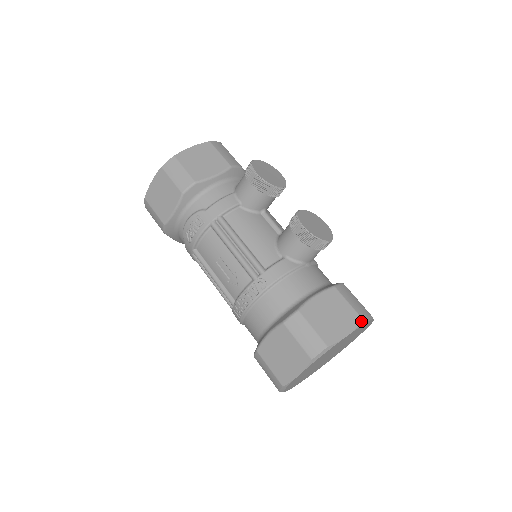
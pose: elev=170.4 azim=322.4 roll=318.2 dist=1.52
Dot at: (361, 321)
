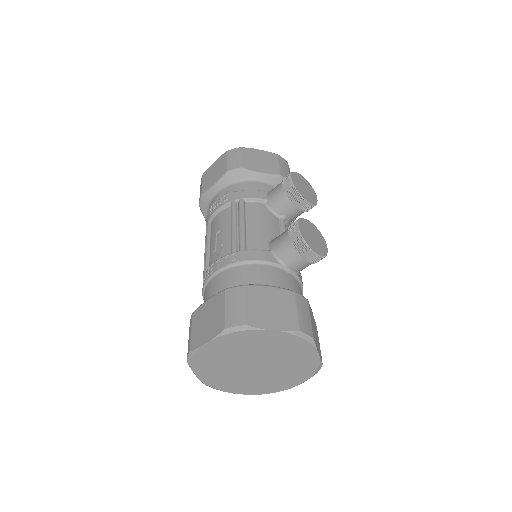
Dot at: (296, 329)
